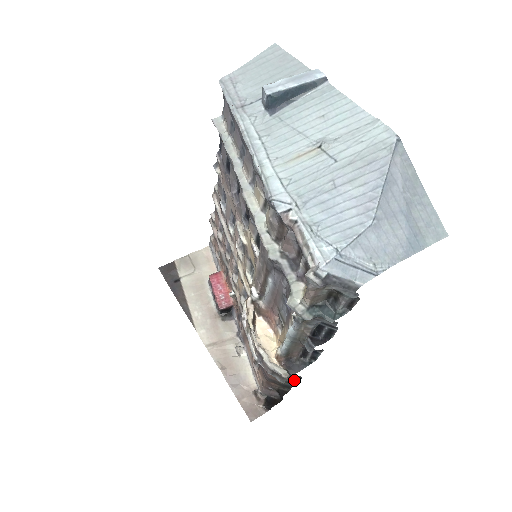
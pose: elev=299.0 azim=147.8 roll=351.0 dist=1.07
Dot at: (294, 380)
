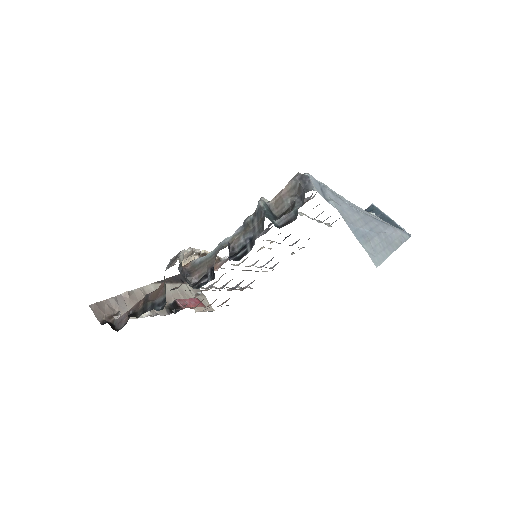
Dot at: (157, 307)
